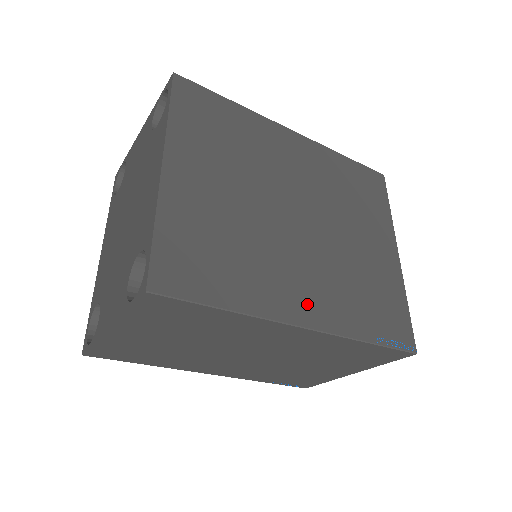
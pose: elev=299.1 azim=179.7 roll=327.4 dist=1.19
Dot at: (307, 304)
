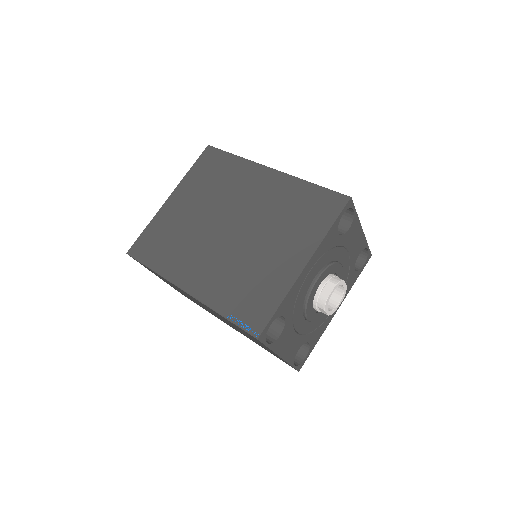
Dot at: (195, 279)
